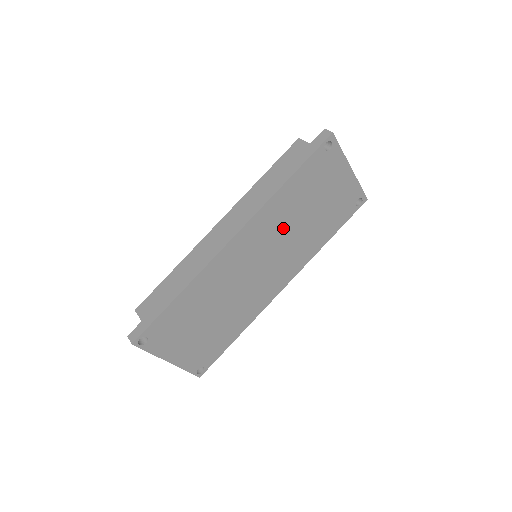
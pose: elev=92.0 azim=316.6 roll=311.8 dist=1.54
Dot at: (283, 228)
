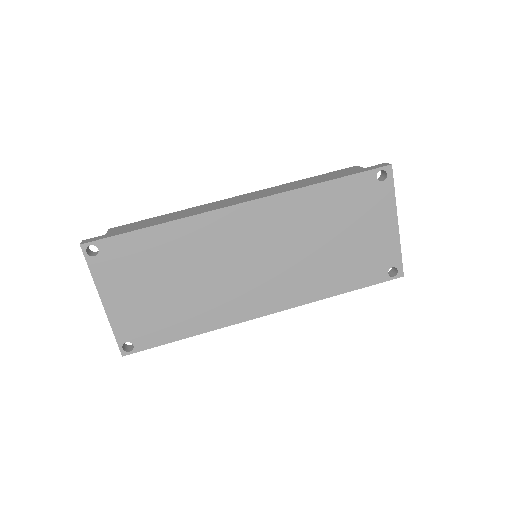
Dot at: (297, 235)
